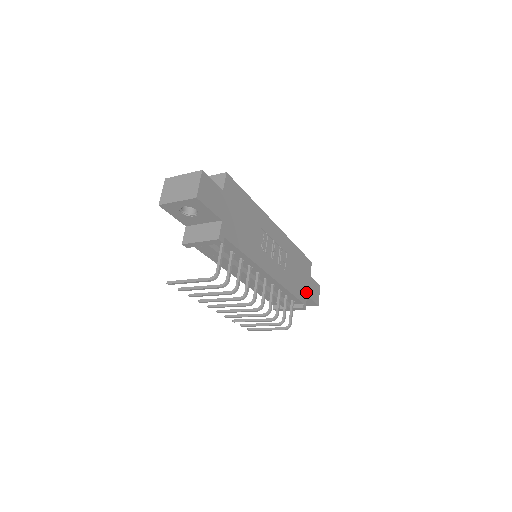
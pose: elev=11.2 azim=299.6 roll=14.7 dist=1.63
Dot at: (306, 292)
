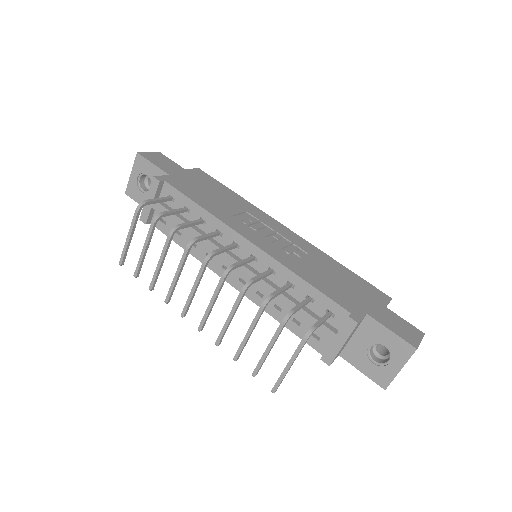
Dot at: (365, 310)
